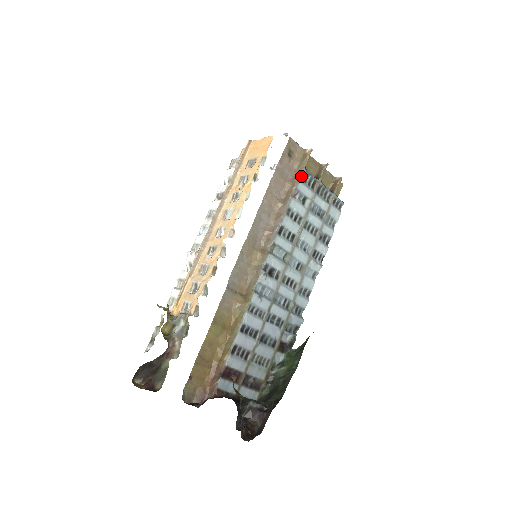
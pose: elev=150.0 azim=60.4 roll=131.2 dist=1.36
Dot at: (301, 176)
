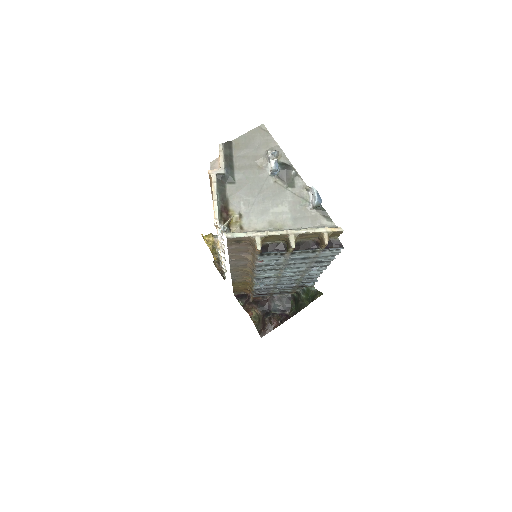
Dot at: (261, 253)
